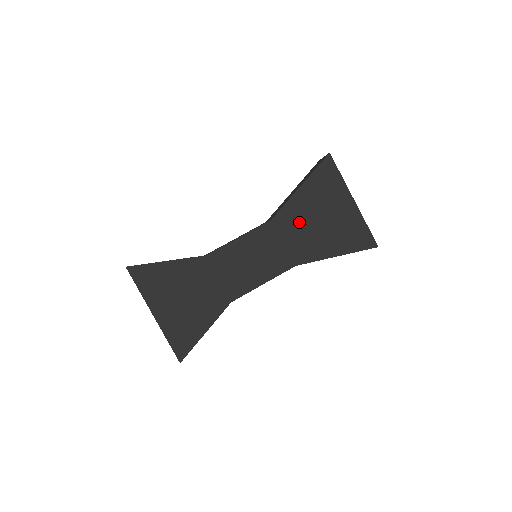
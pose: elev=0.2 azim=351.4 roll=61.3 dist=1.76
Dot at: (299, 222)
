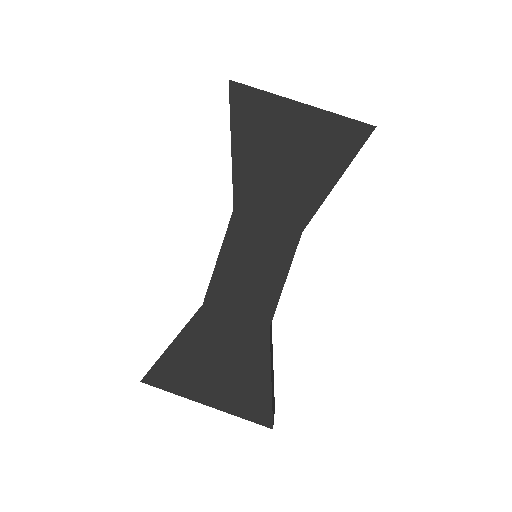
Dot at: (264, 184)
